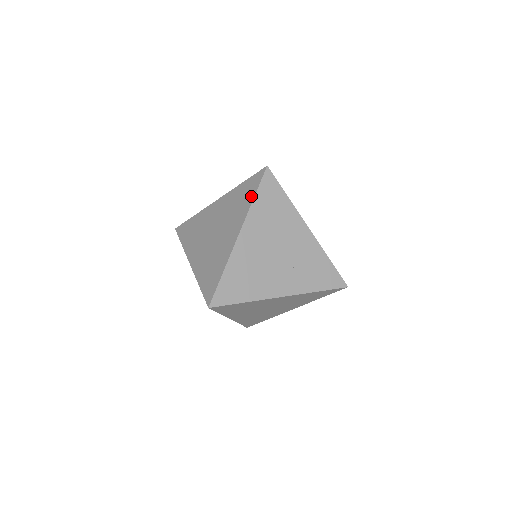
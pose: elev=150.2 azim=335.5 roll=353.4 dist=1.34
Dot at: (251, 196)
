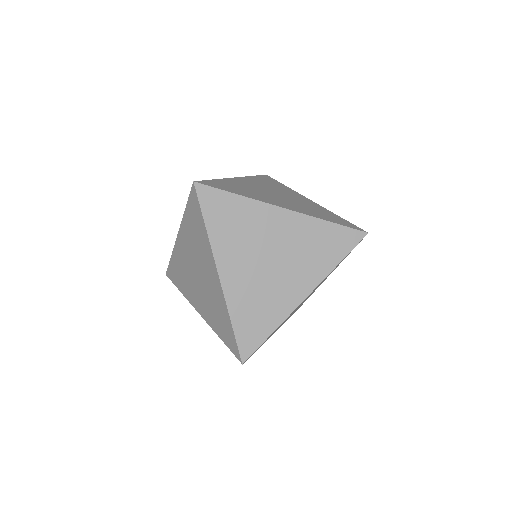
Dot at: (337, 258)
